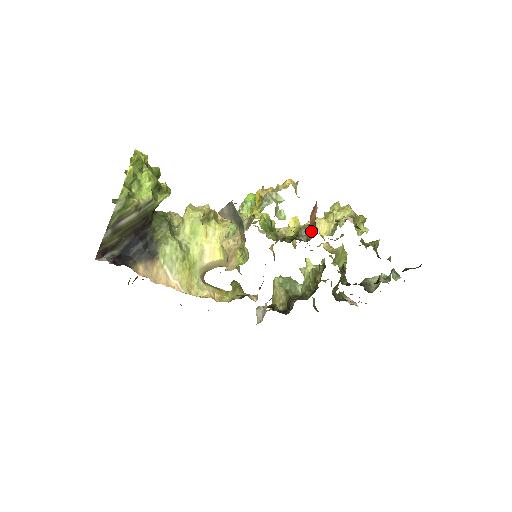
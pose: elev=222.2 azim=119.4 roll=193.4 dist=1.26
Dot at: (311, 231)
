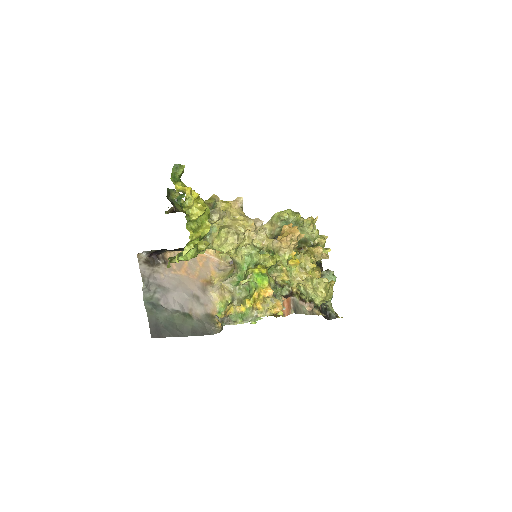
Dot at: occluded
